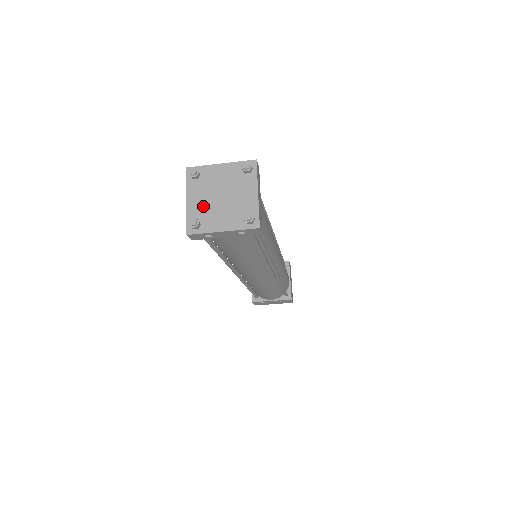
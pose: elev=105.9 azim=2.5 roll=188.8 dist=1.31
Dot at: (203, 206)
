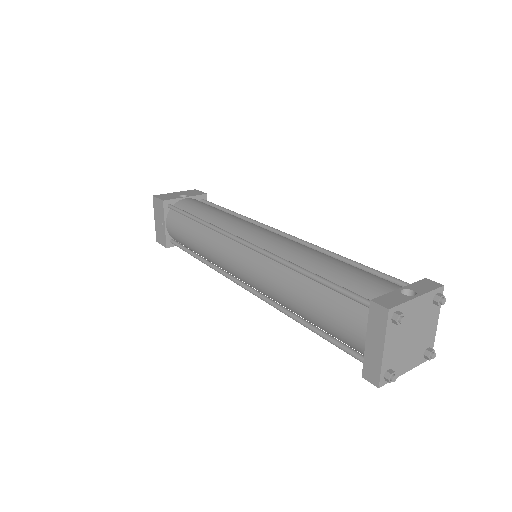
Dot at: (397, 352)
